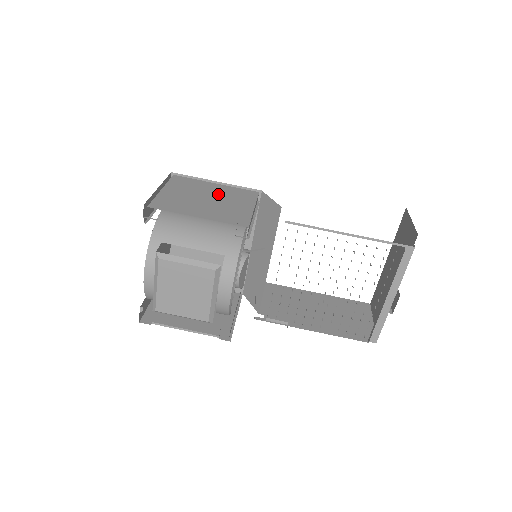
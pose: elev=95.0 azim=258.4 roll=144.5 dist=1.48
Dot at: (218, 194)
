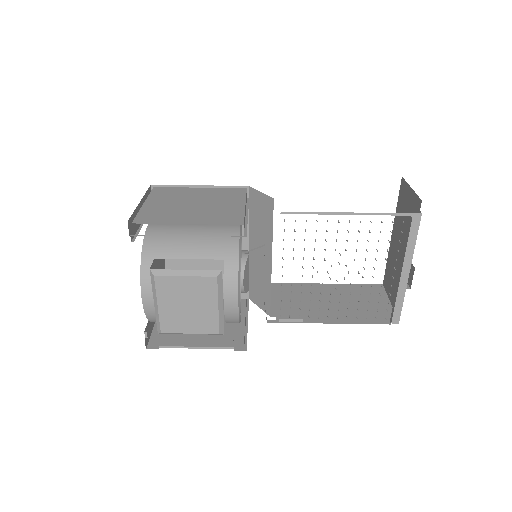
Dot at: (204, 198)
